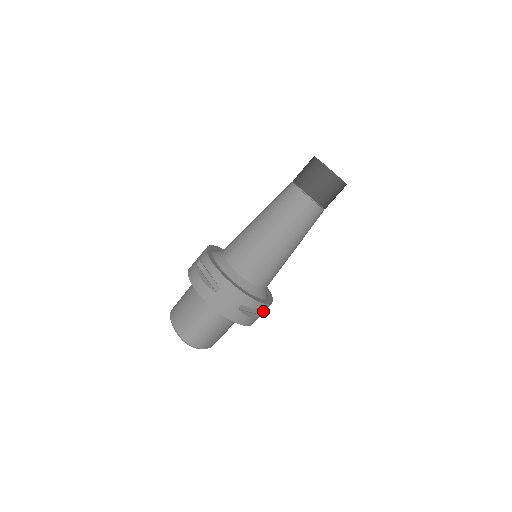
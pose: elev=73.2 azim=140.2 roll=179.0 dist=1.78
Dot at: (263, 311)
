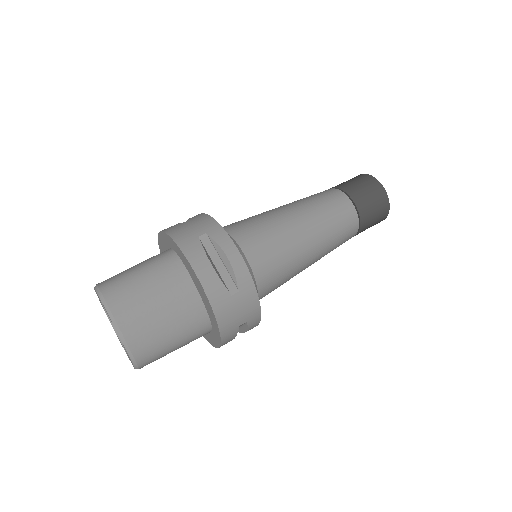
Dot at: (236, 290)
